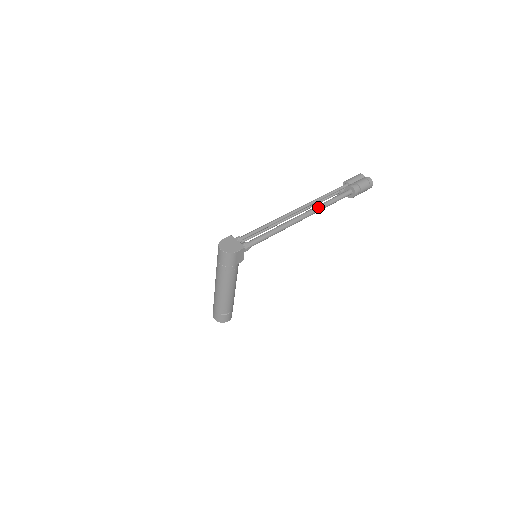
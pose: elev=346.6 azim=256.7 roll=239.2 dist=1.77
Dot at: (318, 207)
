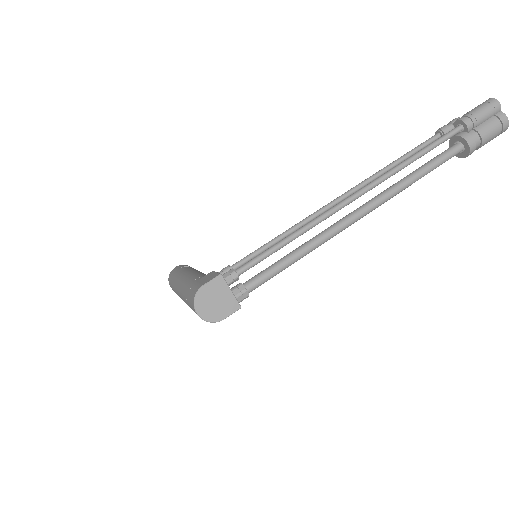
Dot at: (393, 194)
